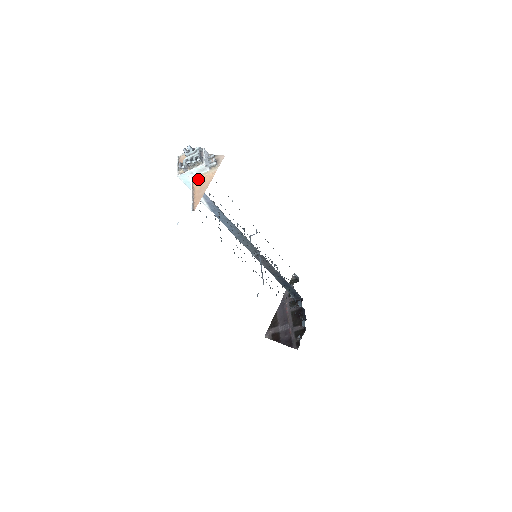
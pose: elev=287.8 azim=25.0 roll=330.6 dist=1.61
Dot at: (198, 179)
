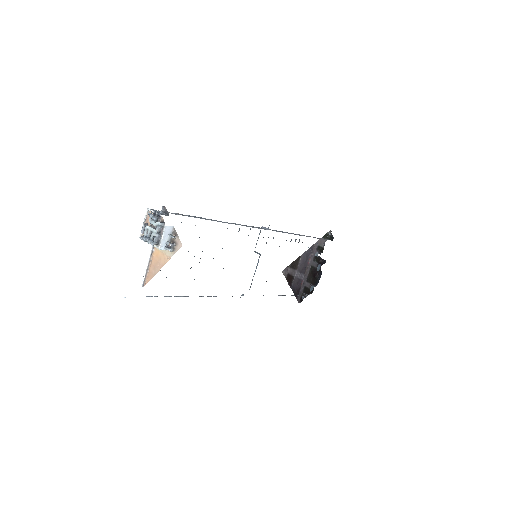
Dot at: (157, 251)
